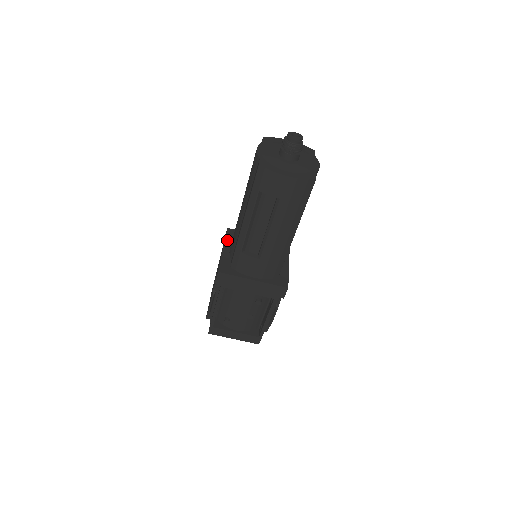
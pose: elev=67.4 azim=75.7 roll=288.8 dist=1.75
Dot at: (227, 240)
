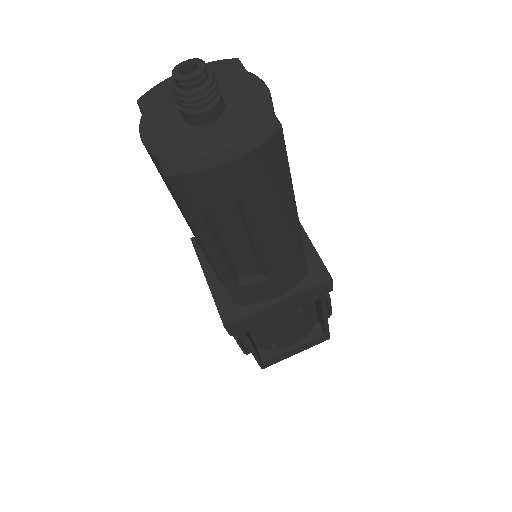
Dot at: (202, 260)
